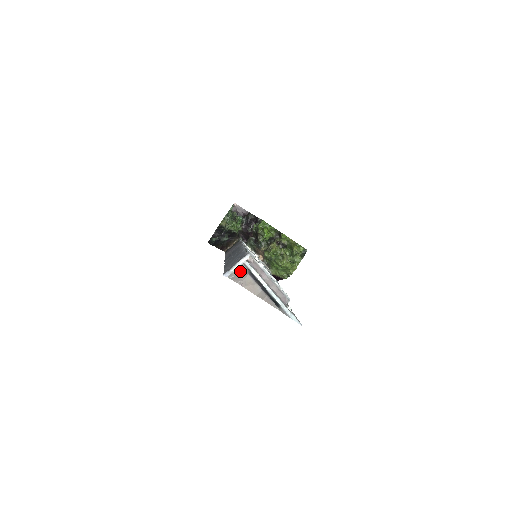
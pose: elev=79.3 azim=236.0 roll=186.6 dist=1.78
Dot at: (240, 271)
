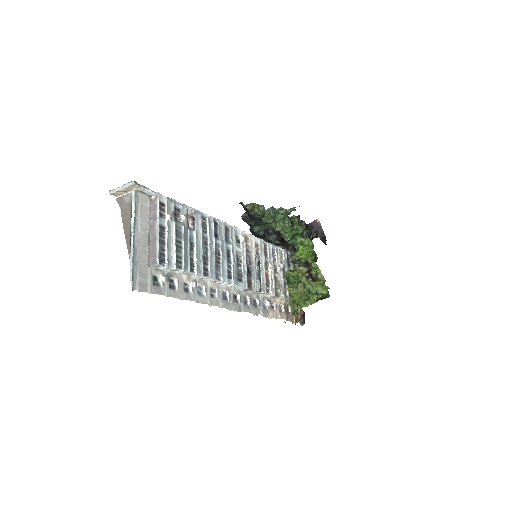
Dot at: (127, 198)
